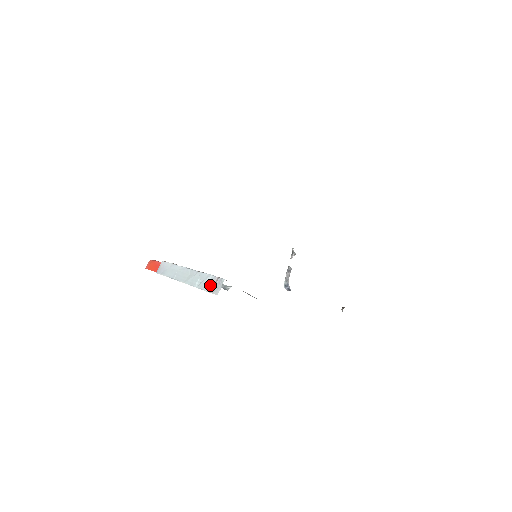
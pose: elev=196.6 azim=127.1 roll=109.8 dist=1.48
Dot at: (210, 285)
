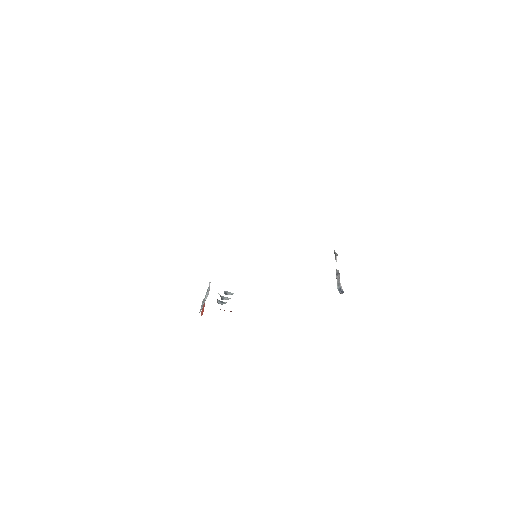
Dot at: occluded
